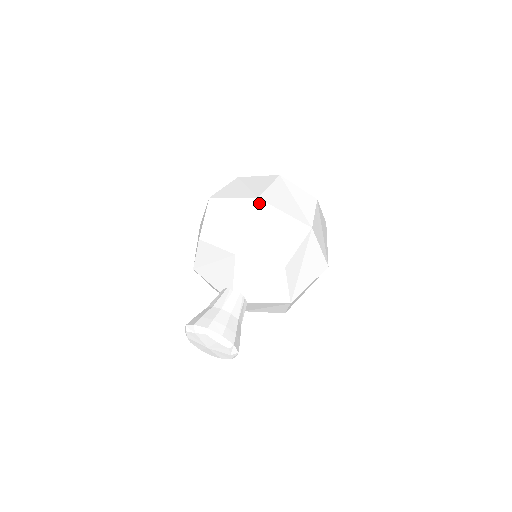
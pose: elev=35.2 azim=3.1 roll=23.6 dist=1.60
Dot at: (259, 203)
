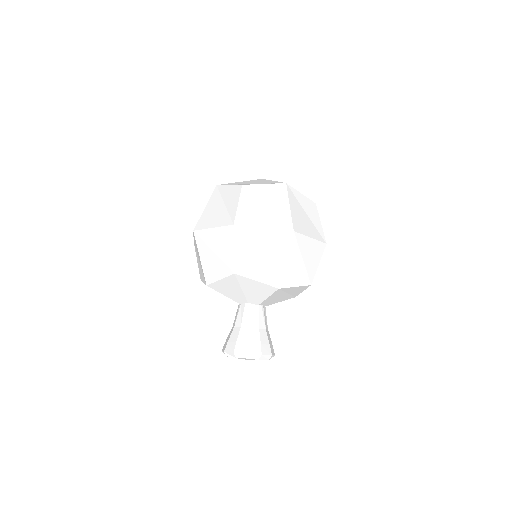
Dot at: (196, 234)
